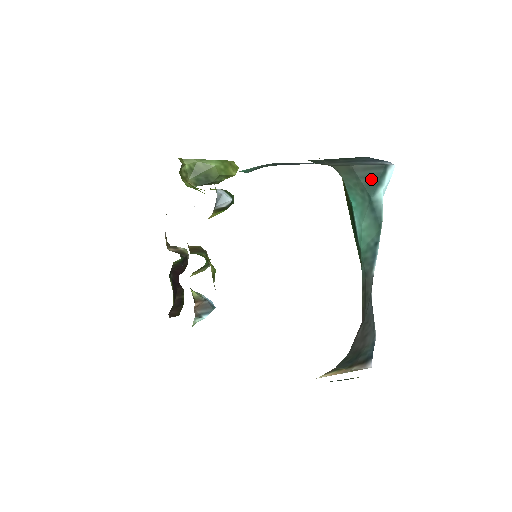
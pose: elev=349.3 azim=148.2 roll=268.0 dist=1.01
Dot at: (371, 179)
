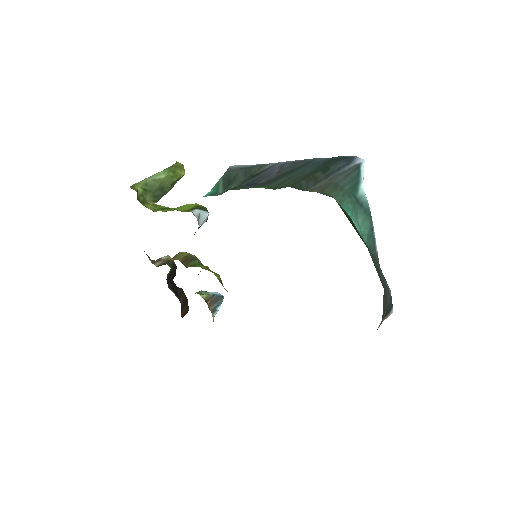
Dot at: (352, 182)
